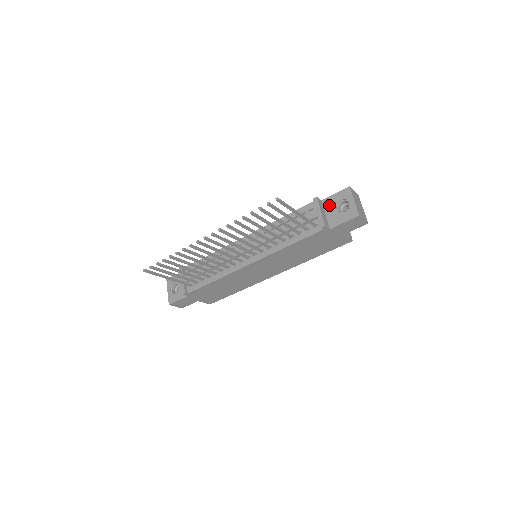
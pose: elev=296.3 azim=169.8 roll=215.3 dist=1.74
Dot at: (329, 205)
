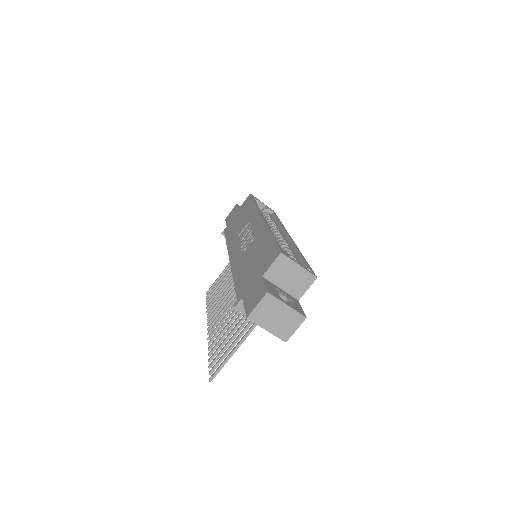
Dot at: occluded
